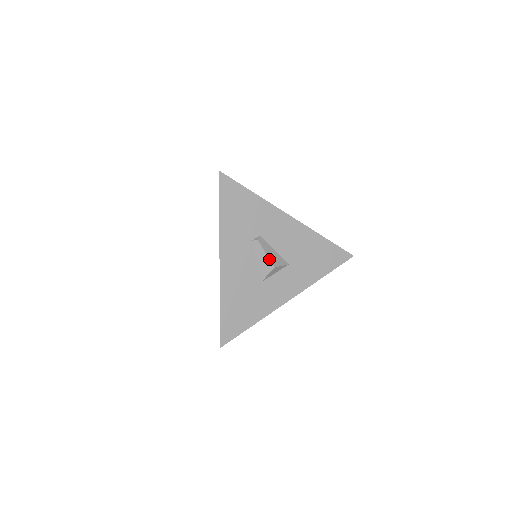
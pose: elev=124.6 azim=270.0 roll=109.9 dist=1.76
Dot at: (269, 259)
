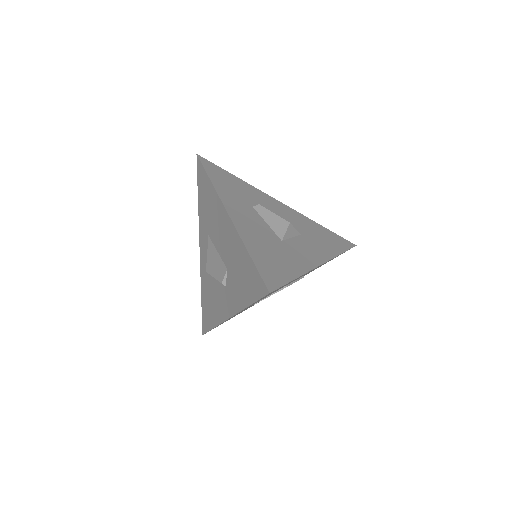
Dot at: (280, 217)
